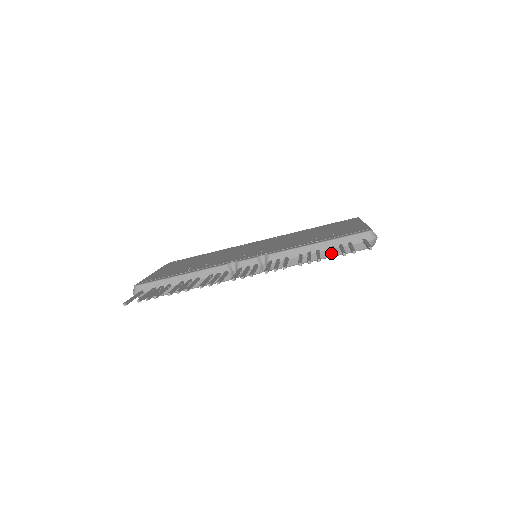
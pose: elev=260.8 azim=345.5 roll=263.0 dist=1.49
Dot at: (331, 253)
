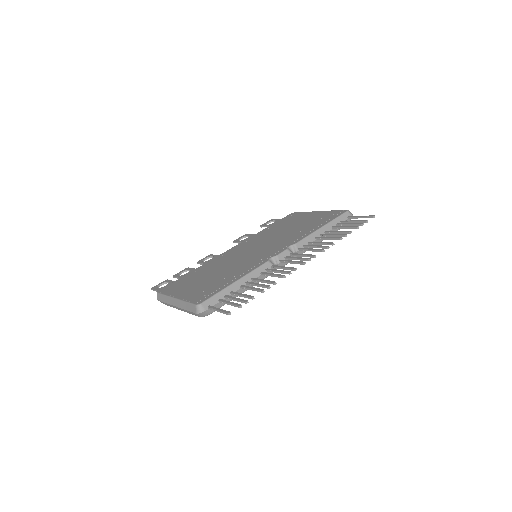
Dot at: occluded
